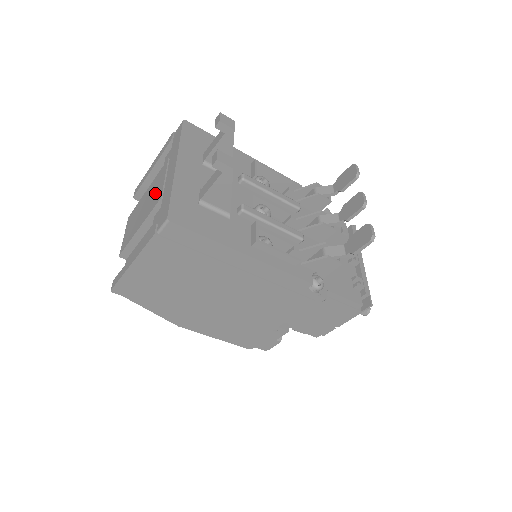
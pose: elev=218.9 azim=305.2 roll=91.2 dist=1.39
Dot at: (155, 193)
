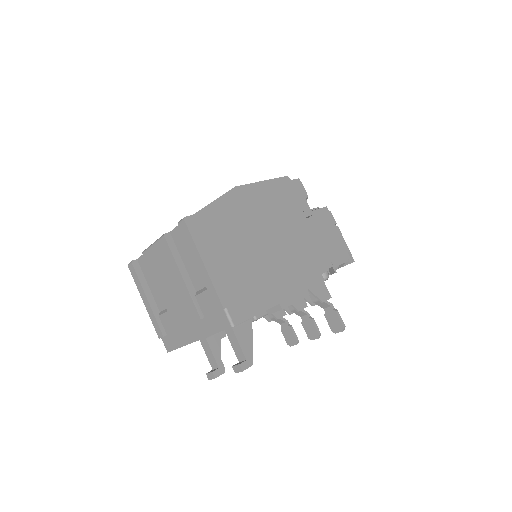
Dot at: (178, 311)
